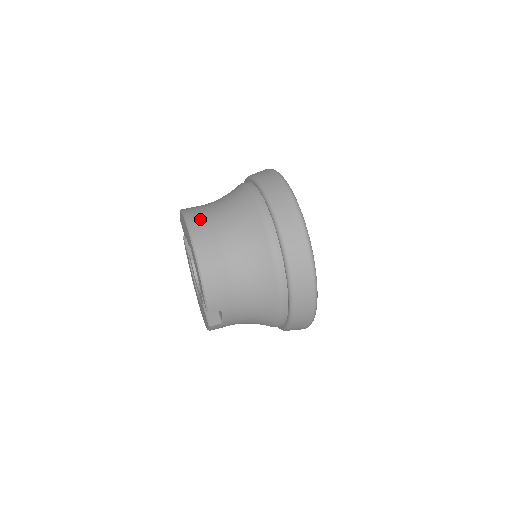
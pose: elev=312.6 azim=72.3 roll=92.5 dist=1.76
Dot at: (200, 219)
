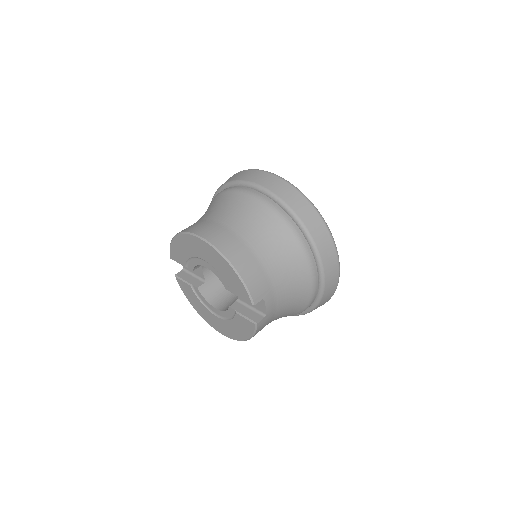
Dot at: (203, 227)
